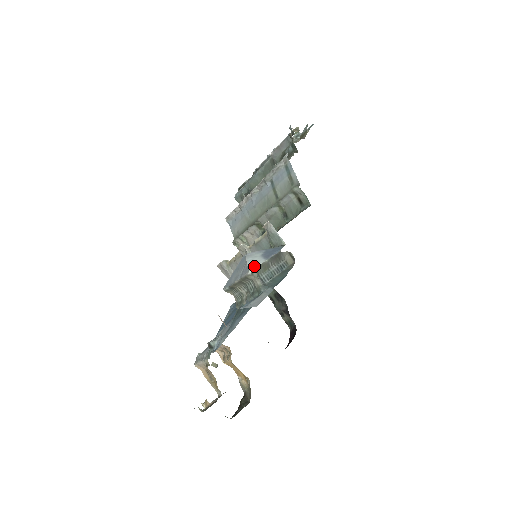
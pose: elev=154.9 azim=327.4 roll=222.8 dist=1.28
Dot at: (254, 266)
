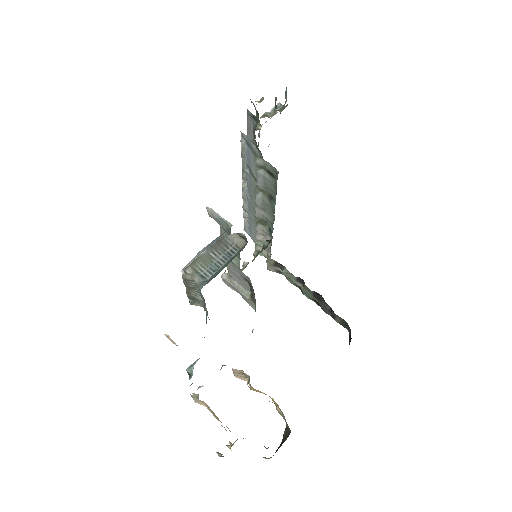
Dot at: (189, 263)
